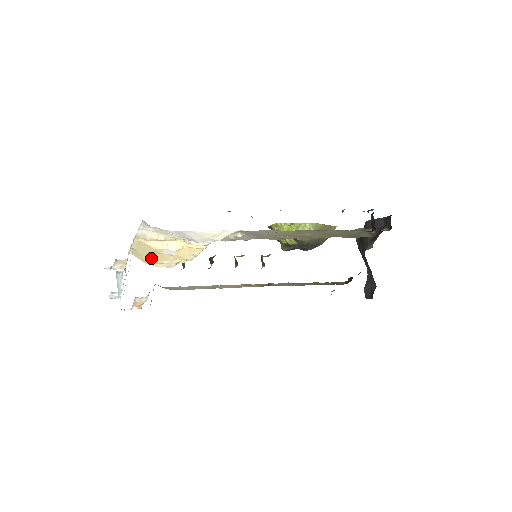
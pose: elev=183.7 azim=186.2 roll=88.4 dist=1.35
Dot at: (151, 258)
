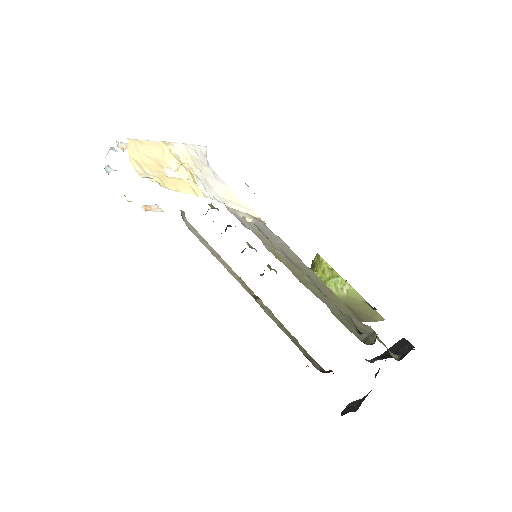
Dot at: (143, 159)
